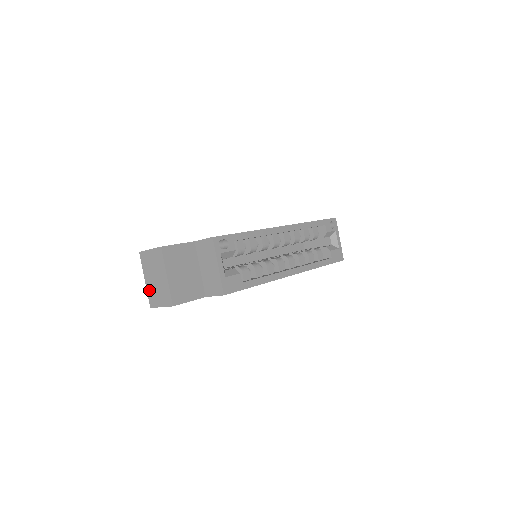
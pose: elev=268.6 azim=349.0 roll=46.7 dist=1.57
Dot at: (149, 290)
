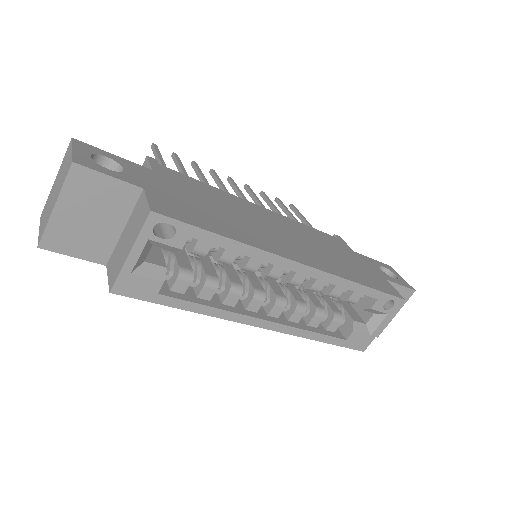
Dot at: (49, 195)
